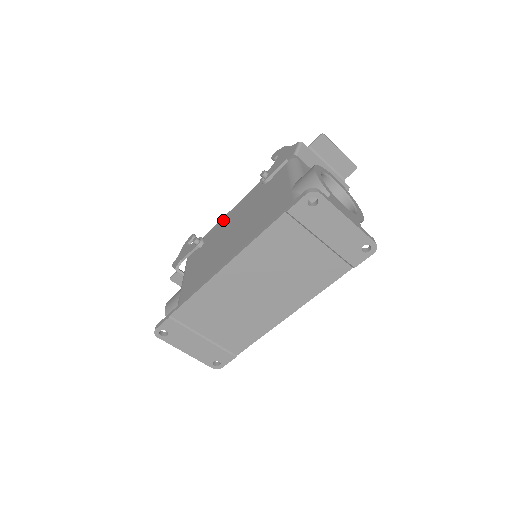
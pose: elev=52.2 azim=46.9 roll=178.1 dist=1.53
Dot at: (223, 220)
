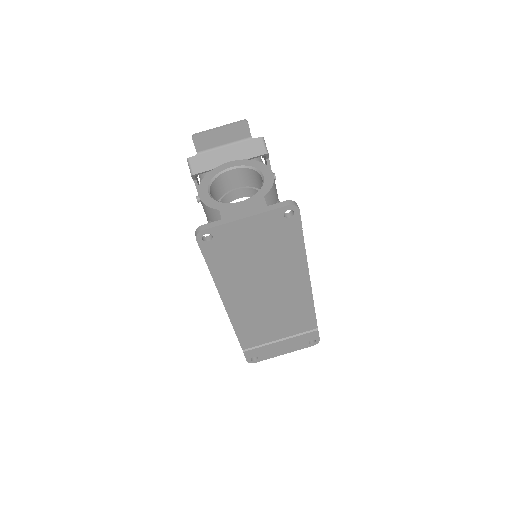
Dot at: occluded
